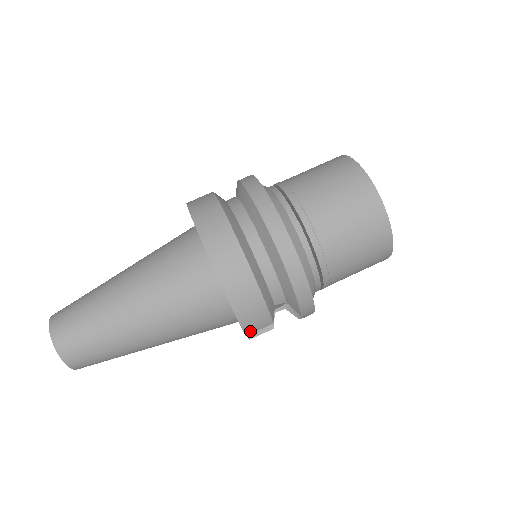
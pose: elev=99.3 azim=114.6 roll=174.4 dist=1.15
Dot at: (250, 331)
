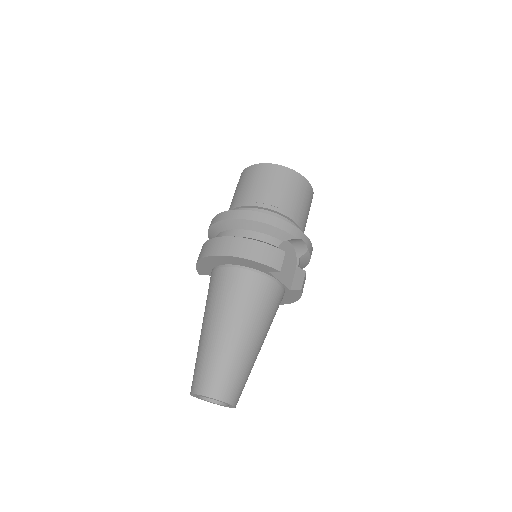
Dot at: (278, 266)
